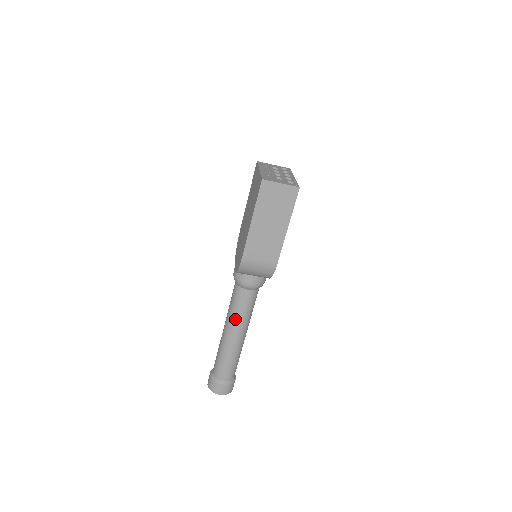
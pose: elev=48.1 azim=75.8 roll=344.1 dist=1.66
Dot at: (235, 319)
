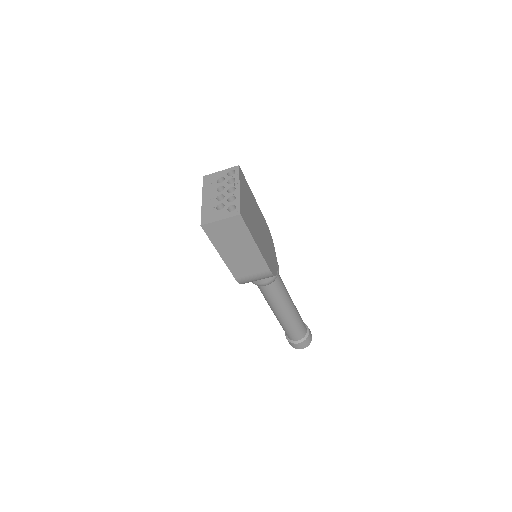
Dot at: (272, 305)
